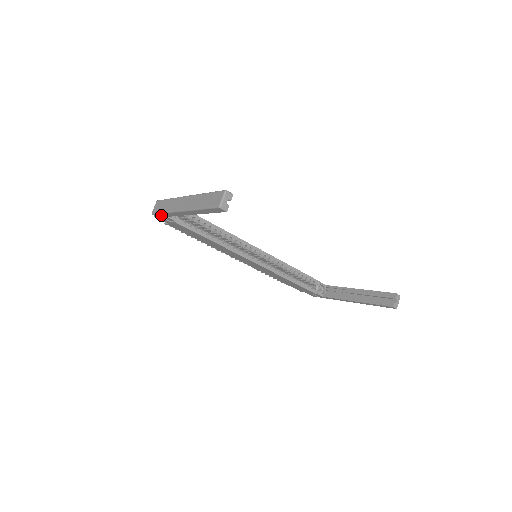
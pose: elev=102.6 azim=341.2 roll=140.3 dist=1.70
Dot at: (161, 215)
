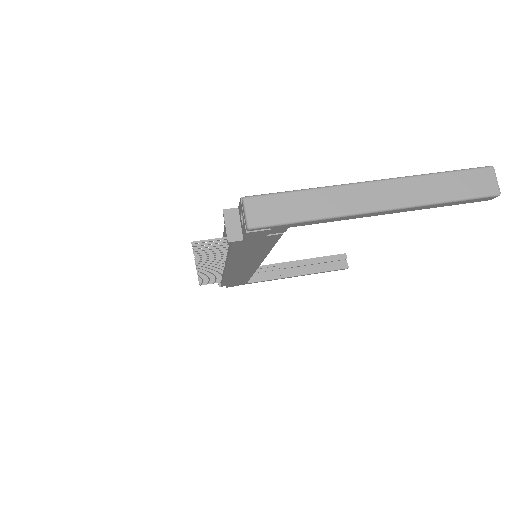
Dot at: (281, 226)
